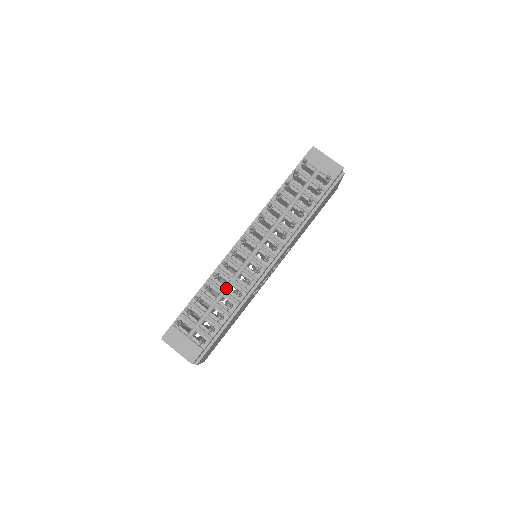
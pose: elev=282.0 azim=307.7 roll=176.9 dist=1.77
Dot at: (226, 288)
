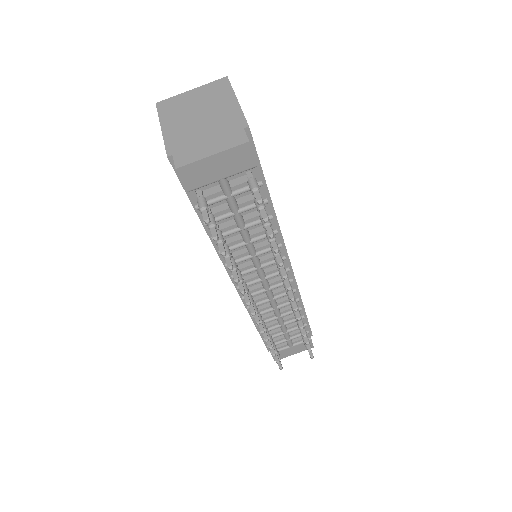
Dot at: (278, 316)
